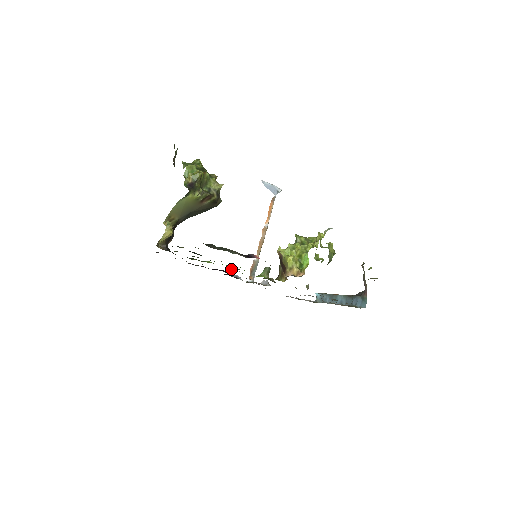
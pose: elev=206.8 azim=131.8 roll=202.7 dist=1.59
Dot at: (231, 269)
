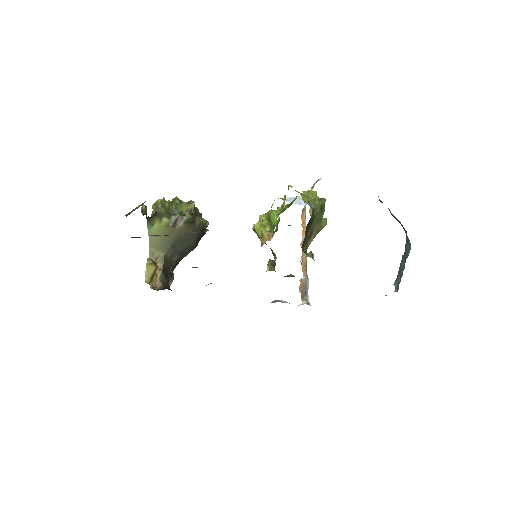
Dot at: occluded
